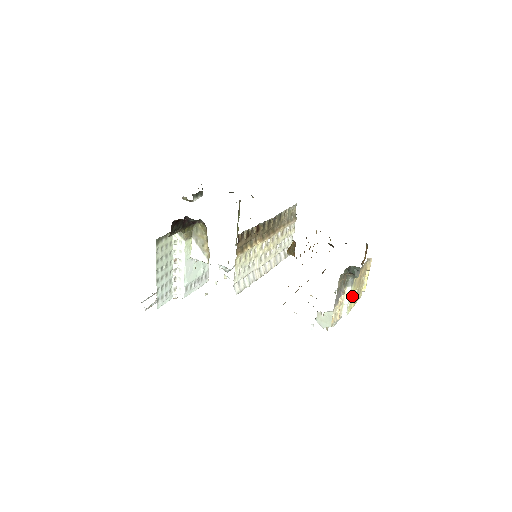
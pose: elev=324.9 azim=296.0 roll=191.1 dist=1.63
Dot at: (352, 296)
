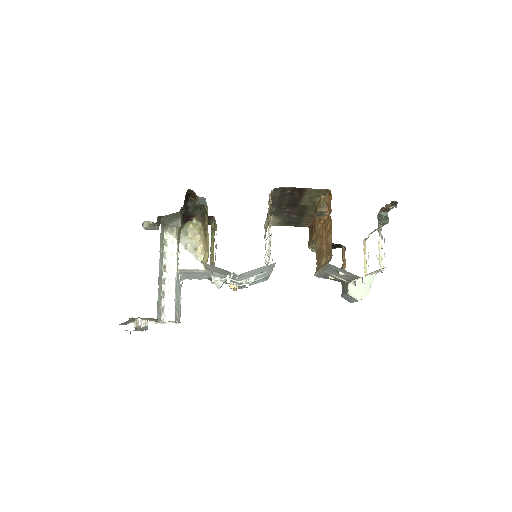
Dot at: occluded
